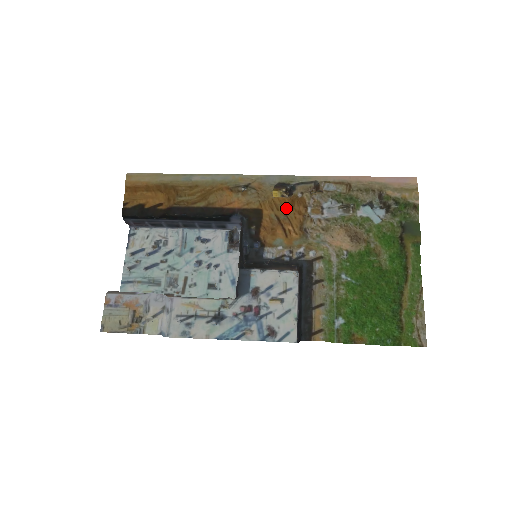
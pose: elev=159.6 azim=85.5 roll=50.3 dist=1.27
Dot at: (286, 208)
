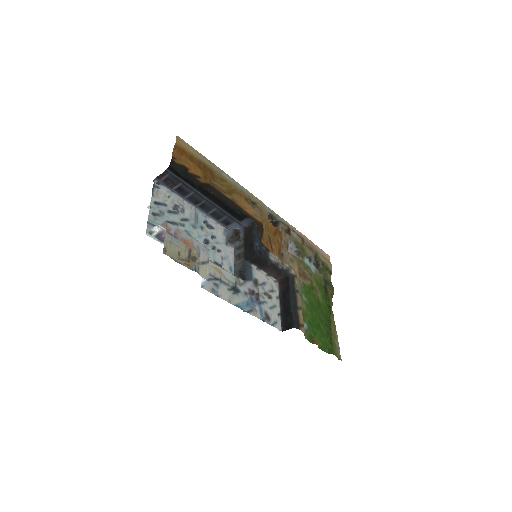
Dot at: (272, 233)
